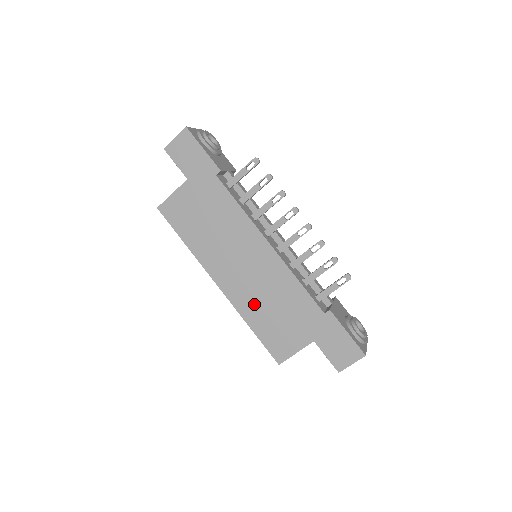
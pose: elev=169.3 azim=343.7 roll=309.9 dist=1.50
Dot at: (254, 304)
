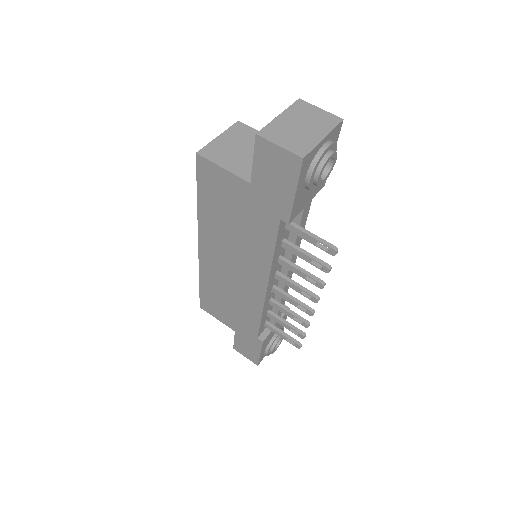
Dot at: (216, 283)
